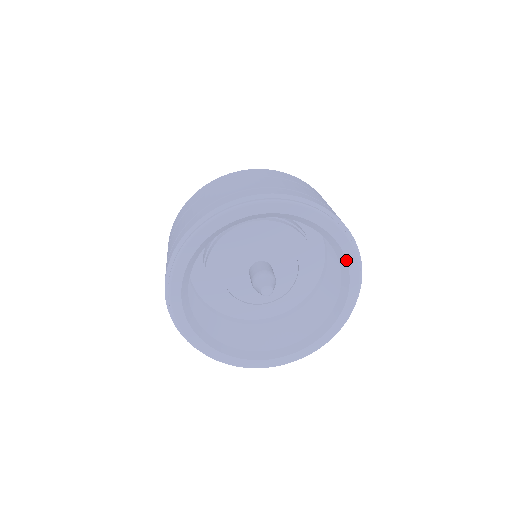
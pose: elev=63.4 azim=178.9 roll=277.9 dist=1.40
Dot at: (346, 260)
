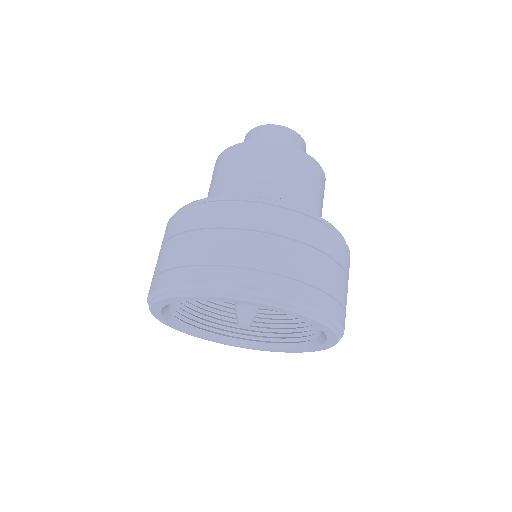
Dot at: (322, 345)
